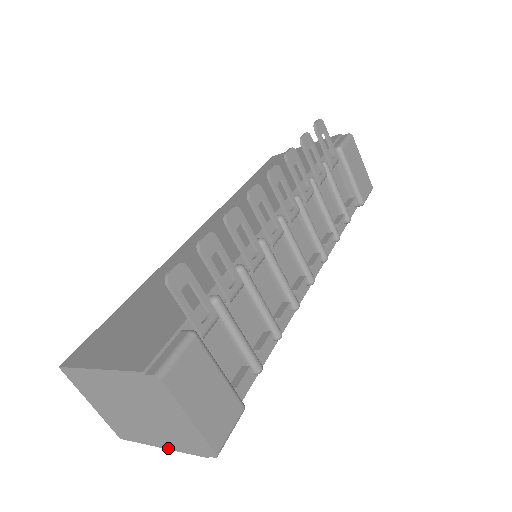
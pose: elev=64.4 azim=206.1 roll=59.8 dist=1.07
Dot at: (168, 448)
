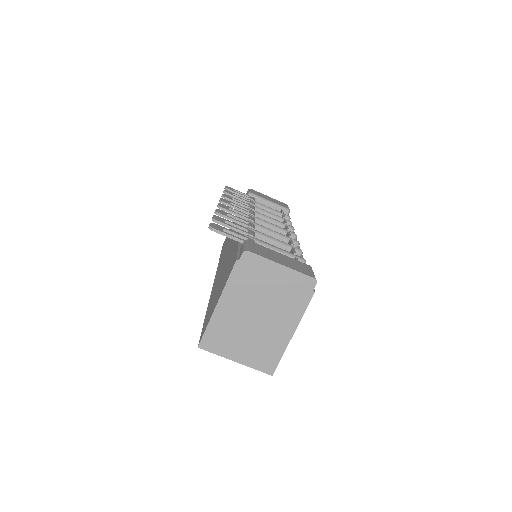
Dot at: (296, 326)
